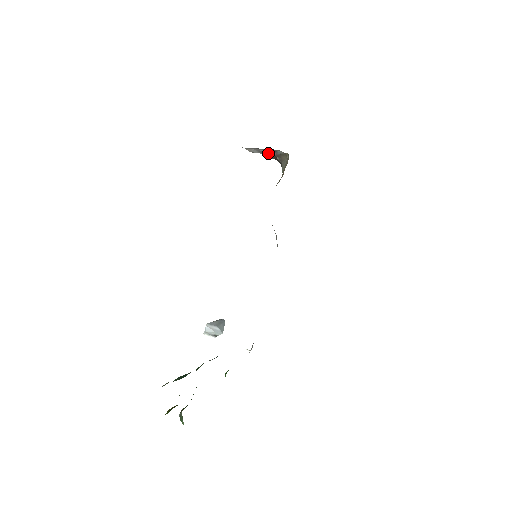
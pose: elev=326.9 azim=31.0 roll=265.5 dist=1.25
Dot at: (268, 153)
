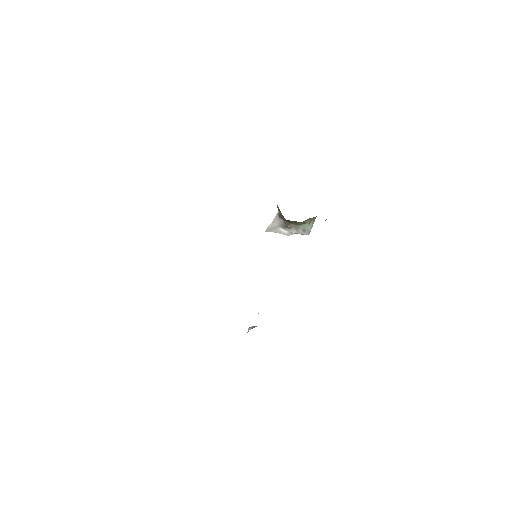
Dot at: (282, 221)
